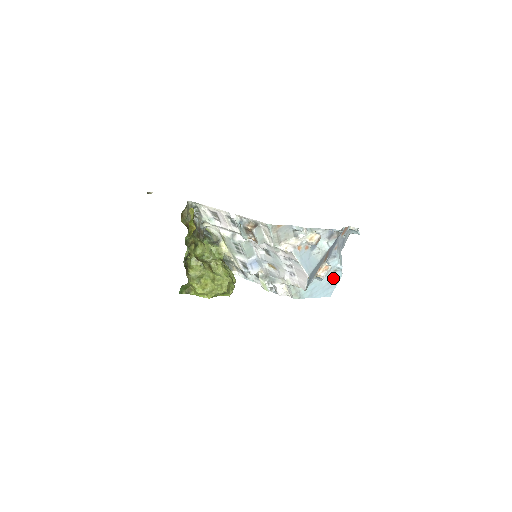
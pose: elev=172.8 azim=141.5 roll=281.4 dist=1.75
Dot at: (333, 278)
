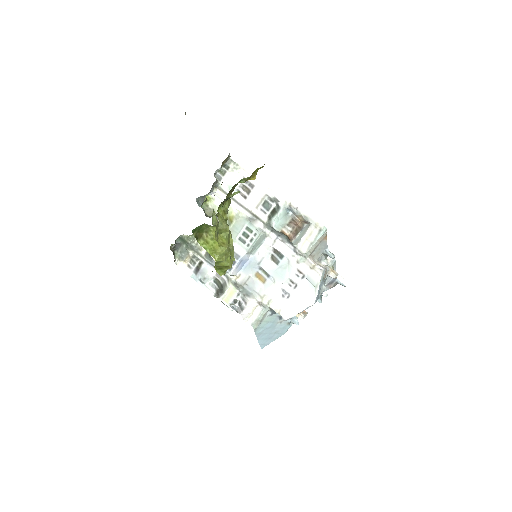
Dot at: (281, 330)
